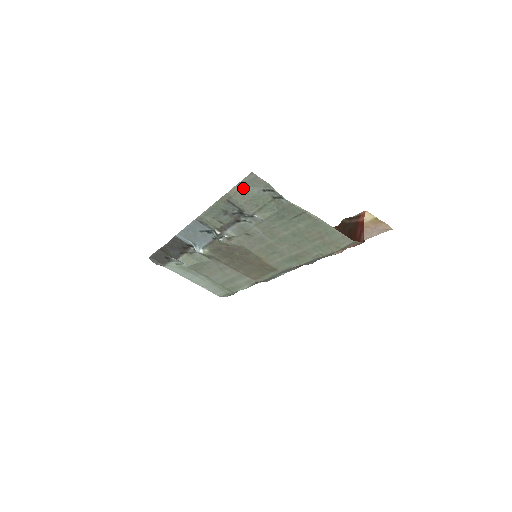
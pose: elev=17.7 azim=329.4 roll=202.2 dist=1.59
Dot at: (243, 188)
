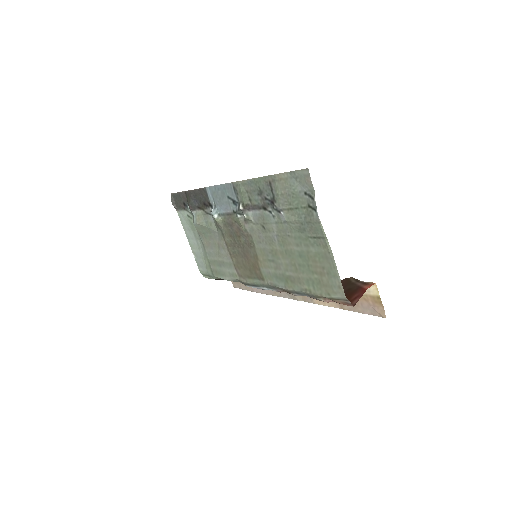
Dot at: (290, 179)
